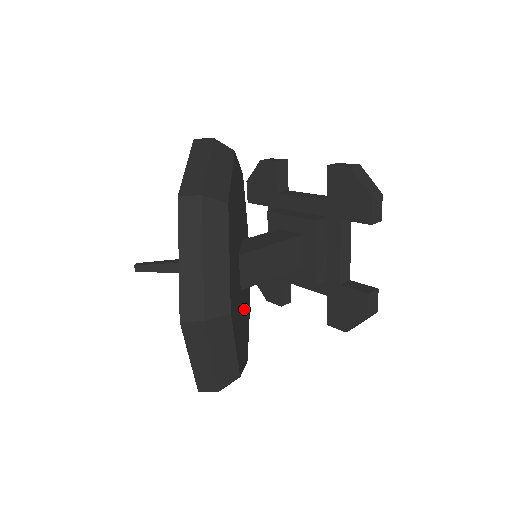
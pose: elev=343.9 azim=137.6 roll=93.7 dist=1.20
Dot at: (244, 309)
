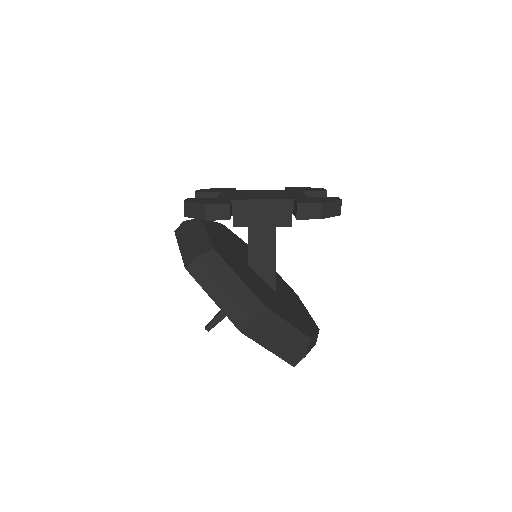
Dot at: occluded
